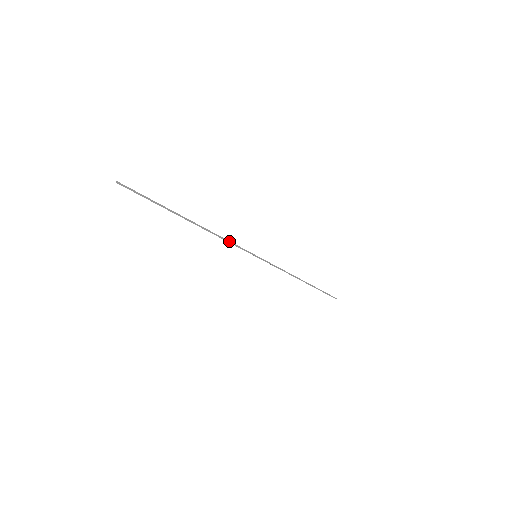
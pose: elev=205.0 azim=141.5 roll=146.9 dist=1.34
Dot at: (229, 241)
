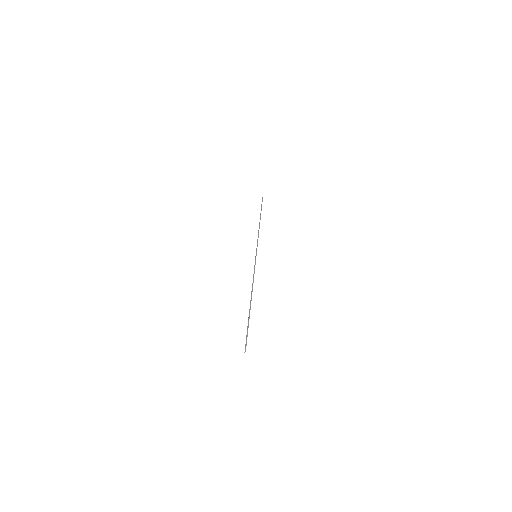
Dot at: occluded
